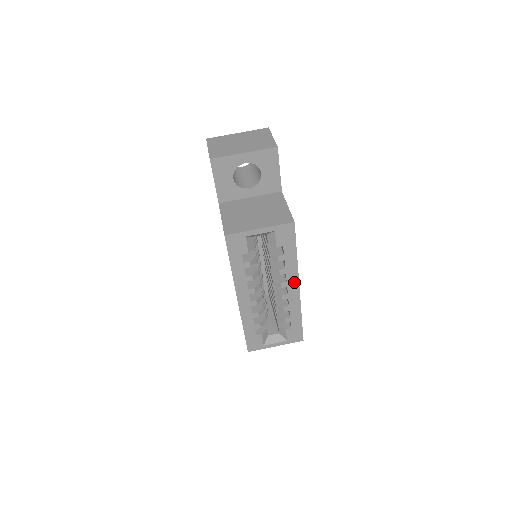
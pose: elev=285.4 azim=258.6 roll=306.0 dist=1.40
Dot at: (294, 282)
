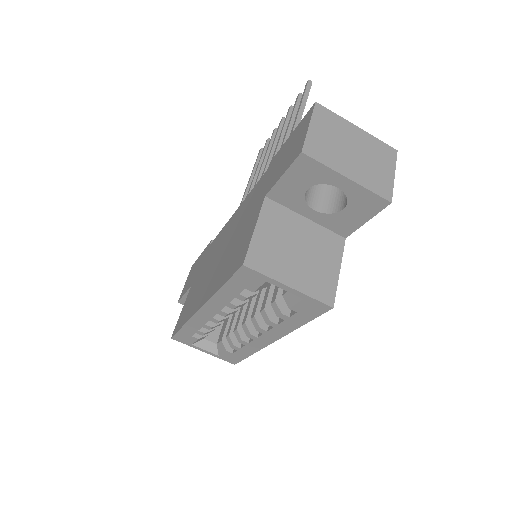
Dot at: (274, 336)
